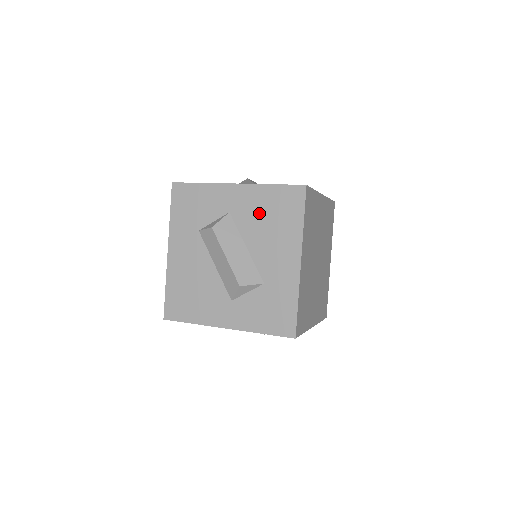
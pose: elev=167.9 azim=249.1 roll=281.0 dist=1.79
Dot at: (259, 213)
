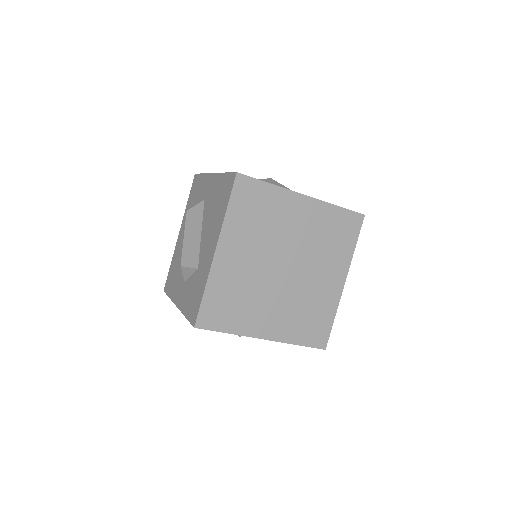
Dot at: (213, 200)
